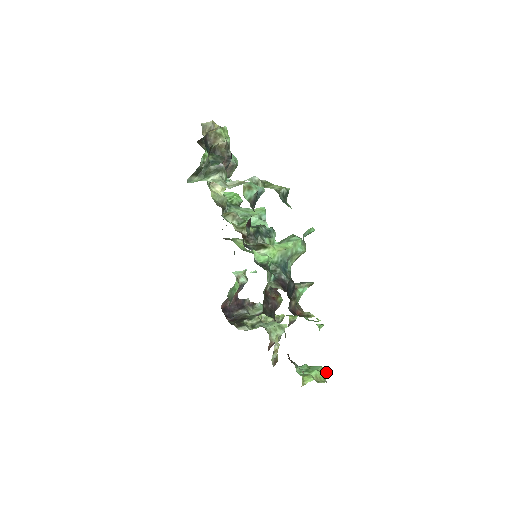
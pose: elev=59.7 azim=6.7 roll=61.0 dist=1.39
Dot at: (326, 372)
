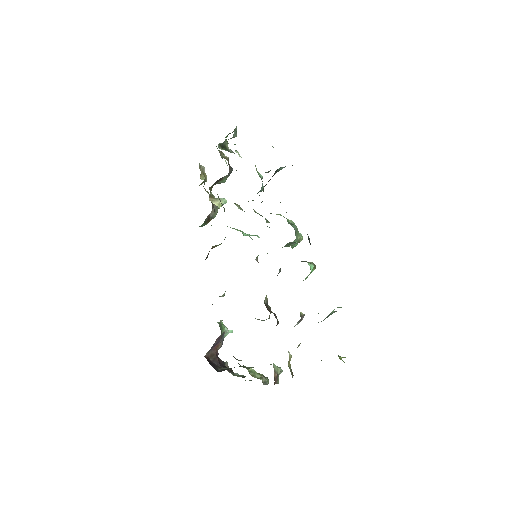
Dot at: occluded
